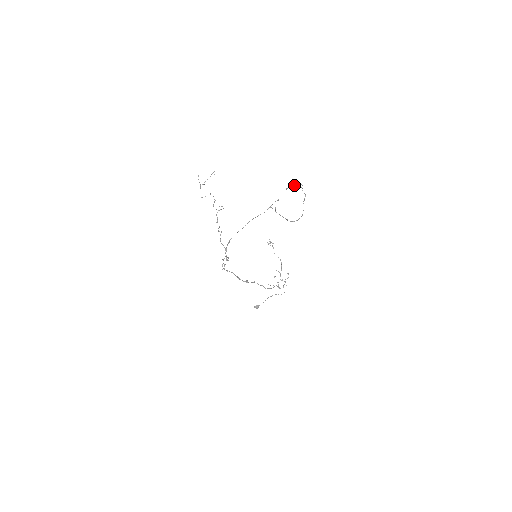
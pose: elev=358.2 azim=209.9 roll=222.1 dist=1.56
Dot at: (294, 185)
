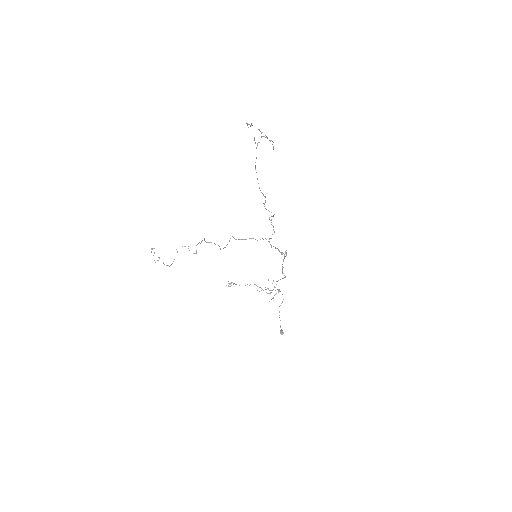
Dot at: occluded
